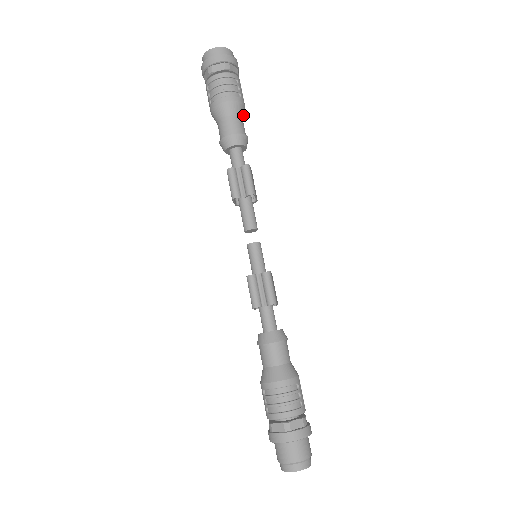
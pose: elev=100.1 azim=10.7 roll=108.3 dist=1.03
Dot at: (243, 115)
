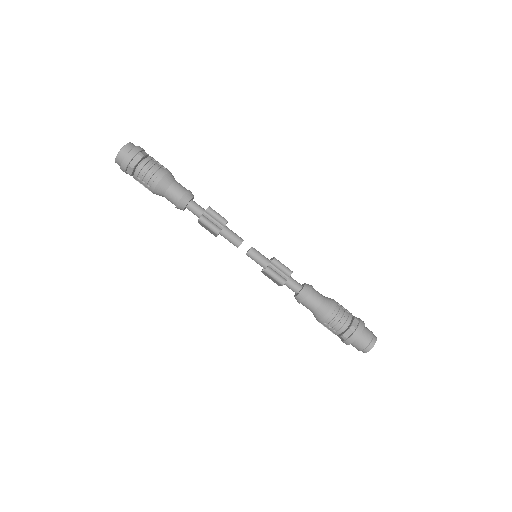
Dot at: (174, 179)
